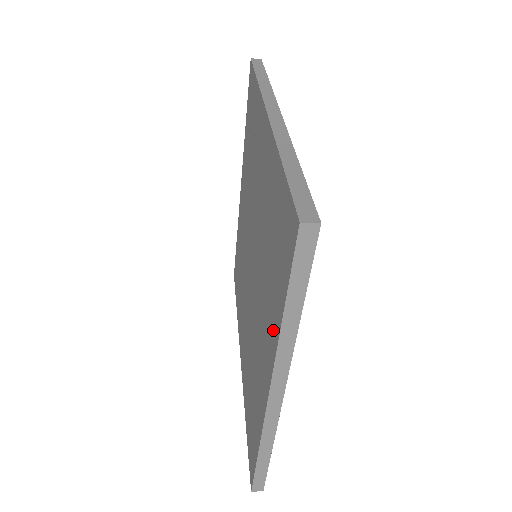
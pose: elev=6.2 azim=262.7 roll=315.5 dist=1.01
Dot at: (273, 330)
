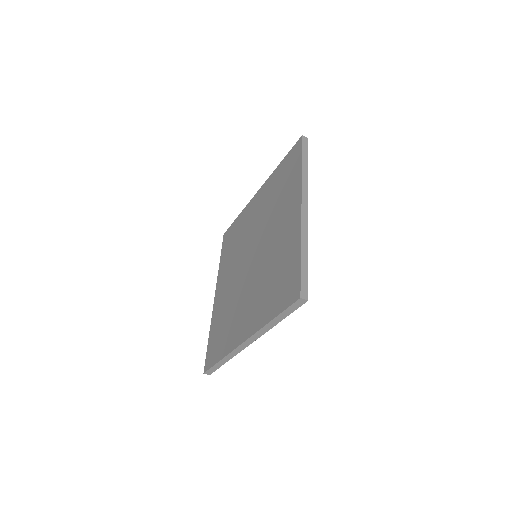
Dot at: (261, 318)
